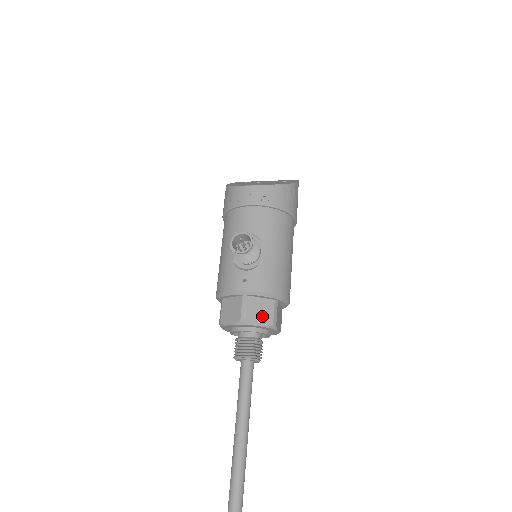
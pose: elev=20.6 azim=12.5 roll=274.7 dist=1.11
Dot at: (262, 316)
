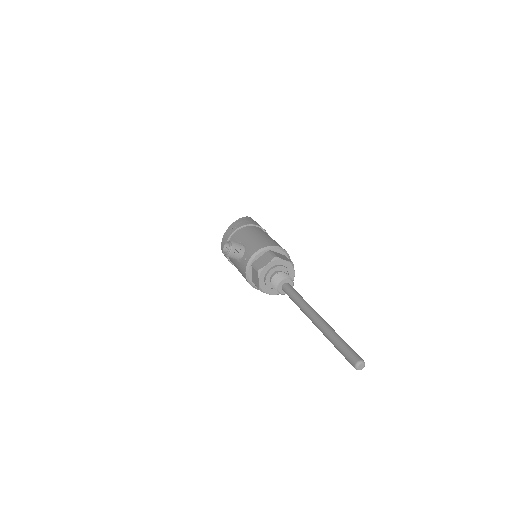
Dot at: (266, 261)
